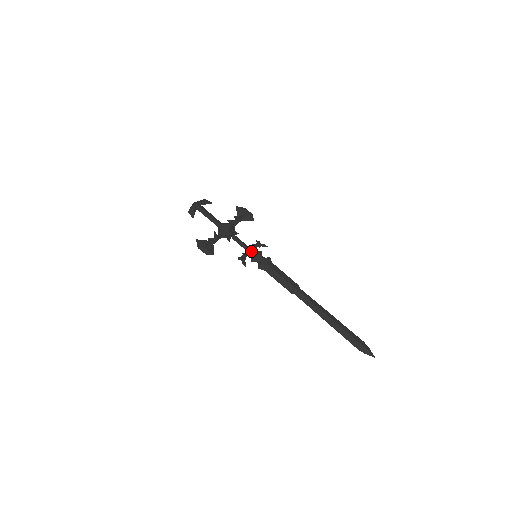
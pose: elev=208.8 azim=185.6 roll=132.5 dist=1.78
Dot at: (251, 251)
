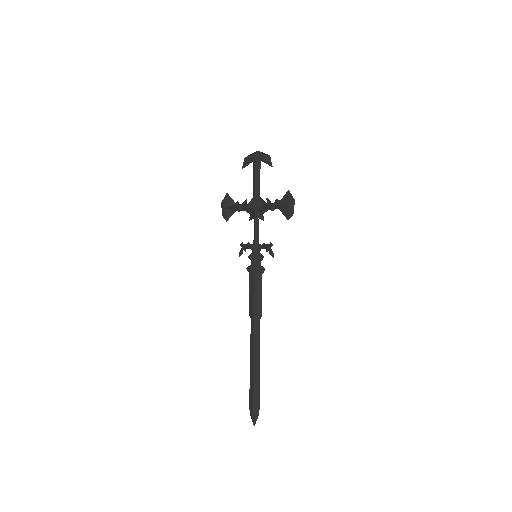
Dot at: (254, 248)
